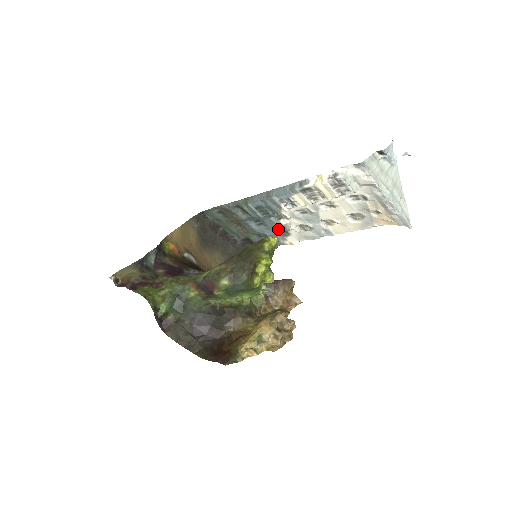
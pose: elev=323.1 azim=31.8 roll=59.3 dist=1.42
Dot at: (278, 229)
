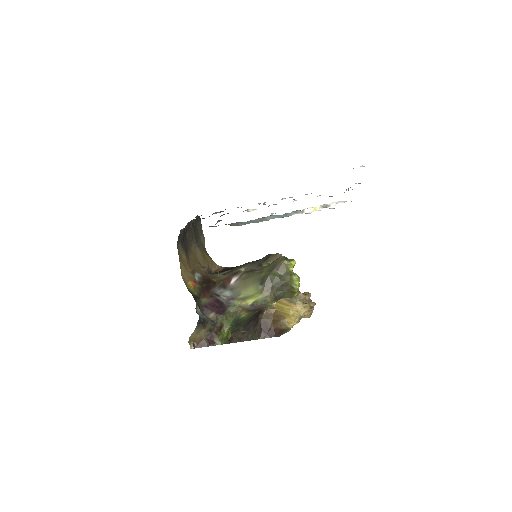
Dot at: occluded
